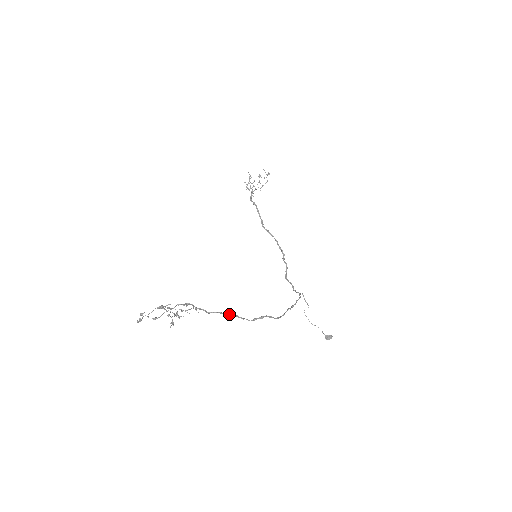
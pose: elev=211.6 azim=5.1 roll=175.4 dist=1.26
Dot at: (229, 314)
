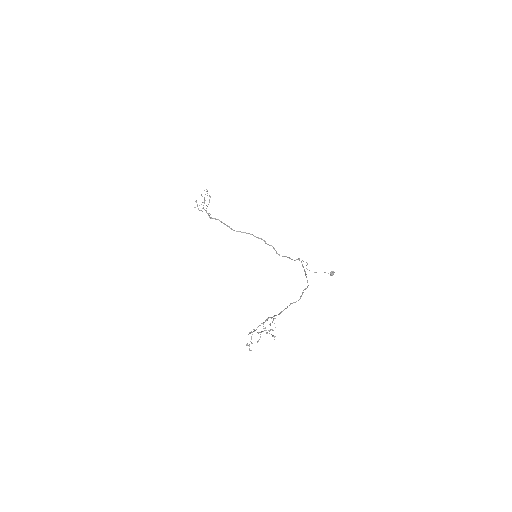
Dot at: occluded
